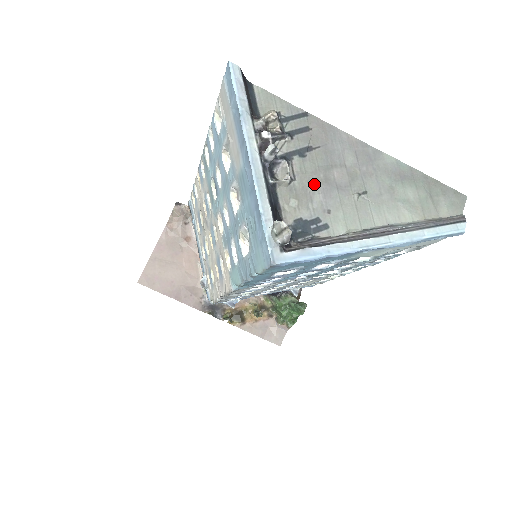
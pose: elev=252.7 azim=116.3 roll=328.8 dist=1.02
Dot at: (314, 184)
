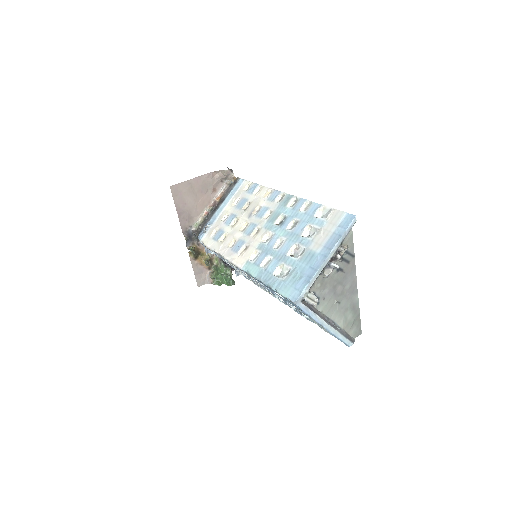
Dot at: (330, 285)
